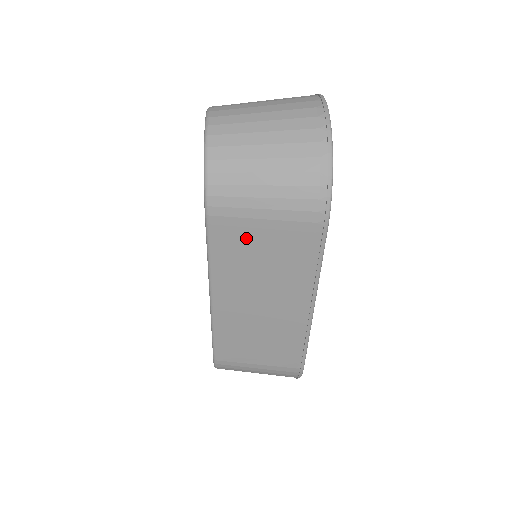
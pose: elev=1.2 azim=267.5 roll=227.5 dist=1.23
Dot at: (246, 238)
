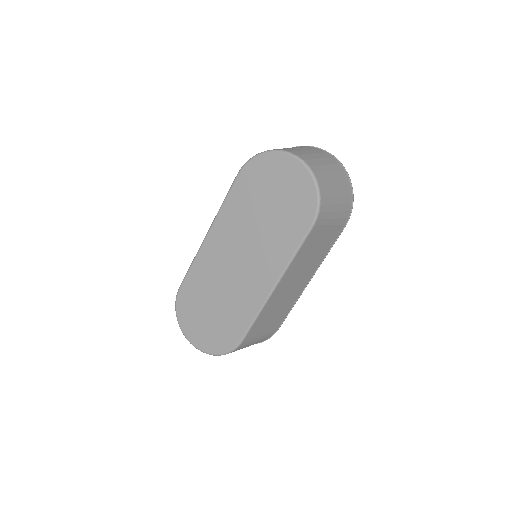
Dot at: (317, 239)
